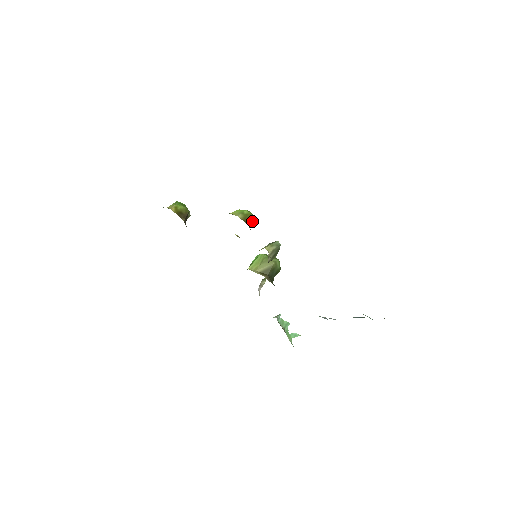
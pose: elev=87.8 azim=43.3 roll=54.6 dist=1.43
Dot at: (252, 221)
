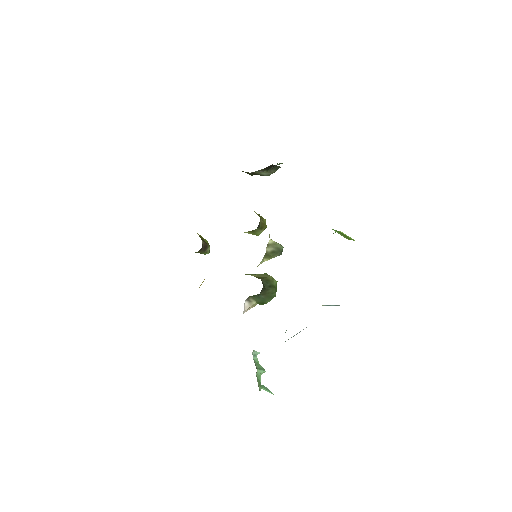
Dot at: (264, 224)
